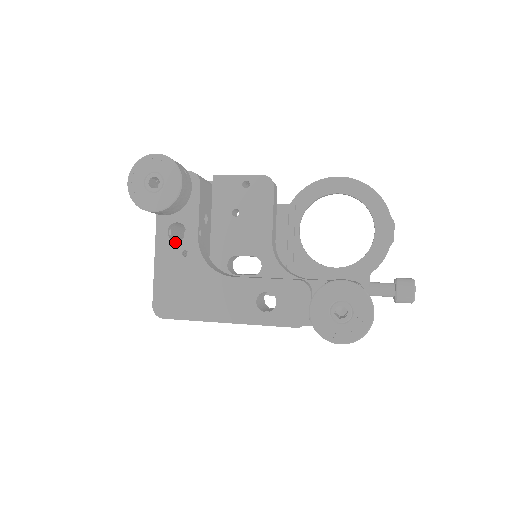
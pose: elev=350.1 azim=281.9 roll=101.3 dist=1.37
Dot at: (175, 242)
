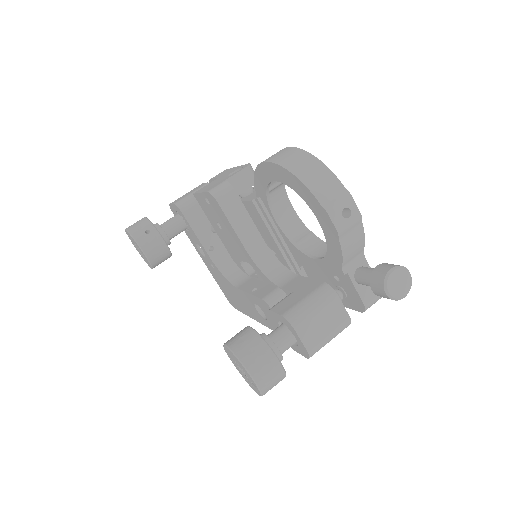
Dot at: (205, 257)
